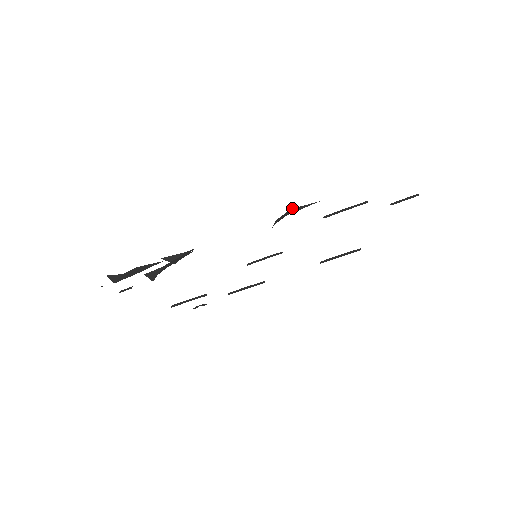
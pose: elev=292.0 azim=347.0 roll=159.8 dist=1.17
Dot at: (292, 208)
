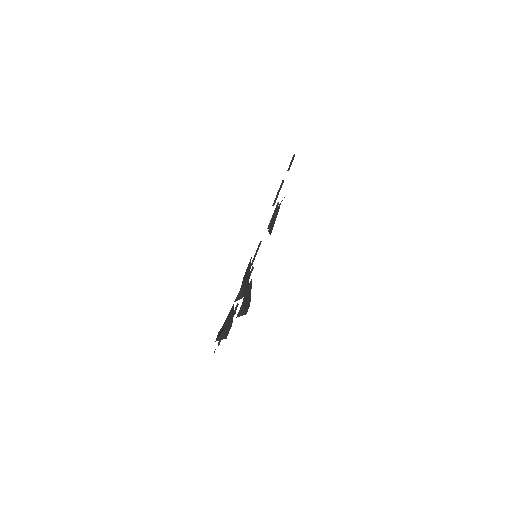
Dot at: (273, 216)
